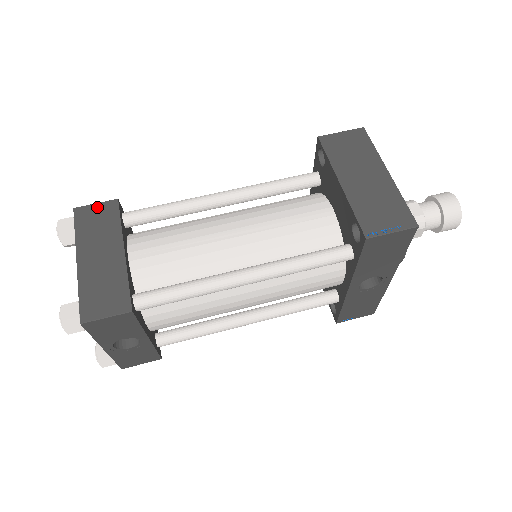
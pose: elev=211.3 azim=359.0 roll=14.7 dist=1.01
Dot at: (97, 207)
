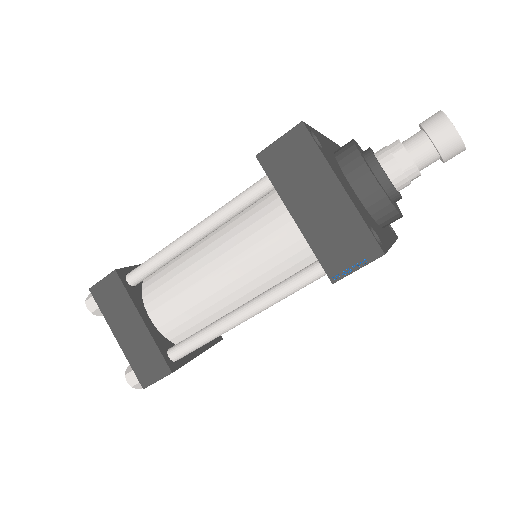
Dot at: (104, 283)
